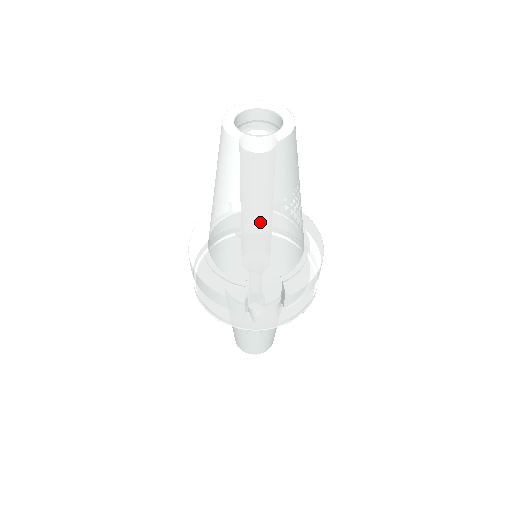
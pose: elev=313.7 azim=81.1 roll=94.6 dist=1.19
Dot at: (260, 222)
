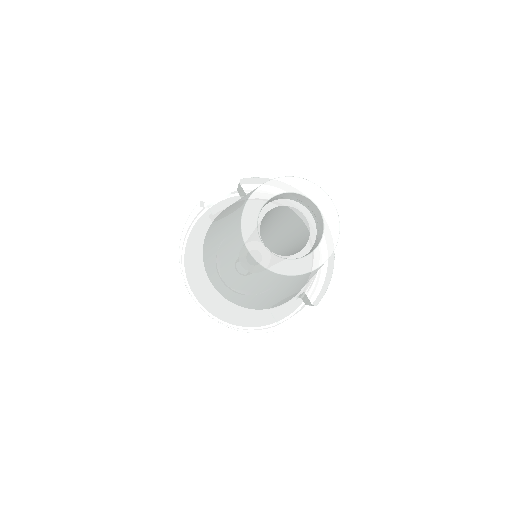
Dot at: (294, 291)
